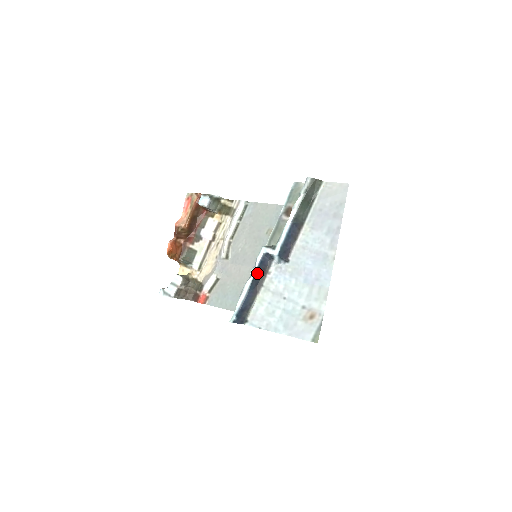
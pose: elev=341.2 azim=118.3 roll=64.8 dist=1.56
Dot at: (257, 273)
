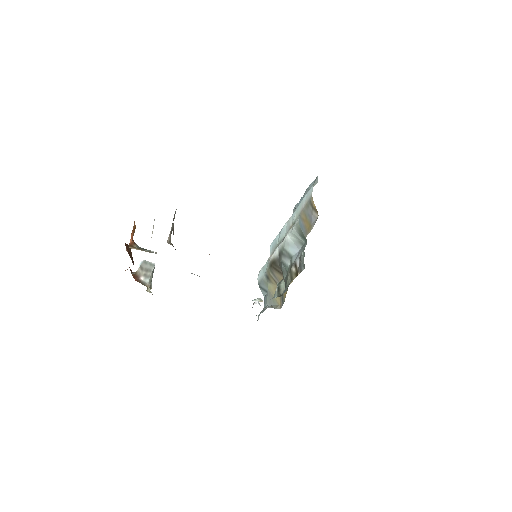
Dot at: occluded
